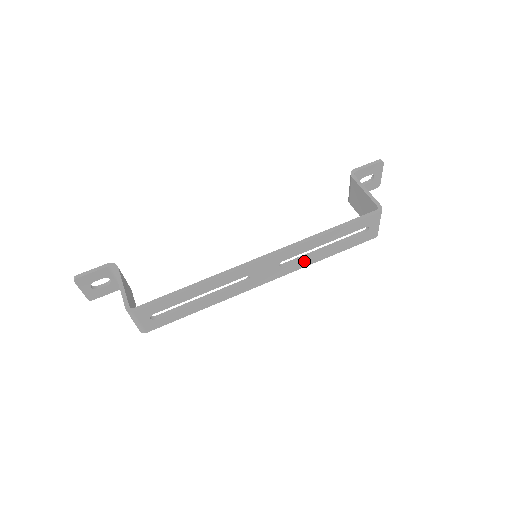
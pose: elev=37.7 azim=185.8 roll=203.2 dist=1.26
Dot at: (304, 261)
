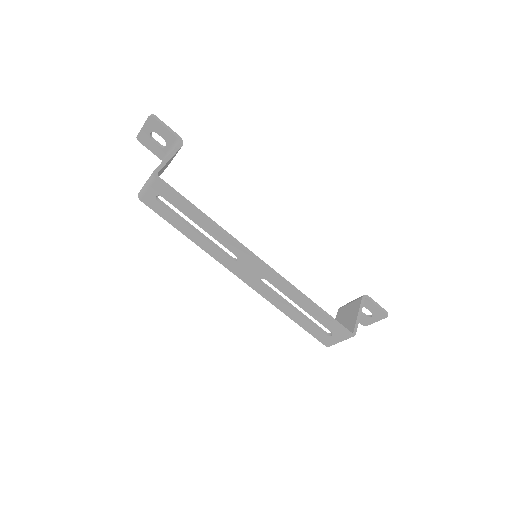
Dot at: (275, 298)
